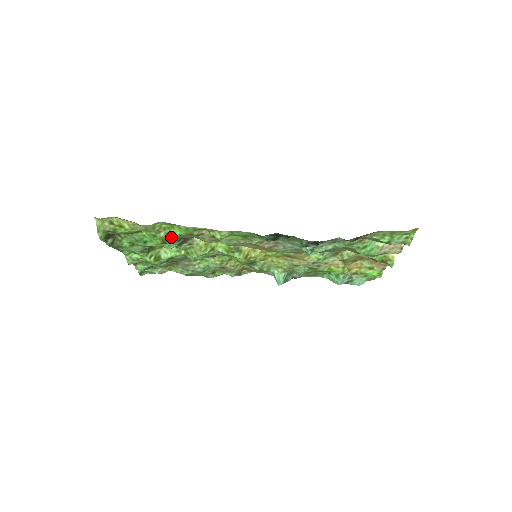
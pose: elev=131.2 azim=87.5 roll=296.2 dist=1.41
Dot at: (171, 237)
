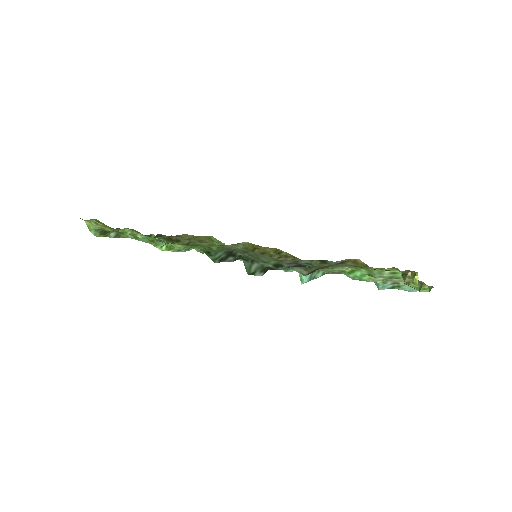
Dot at: occluded
